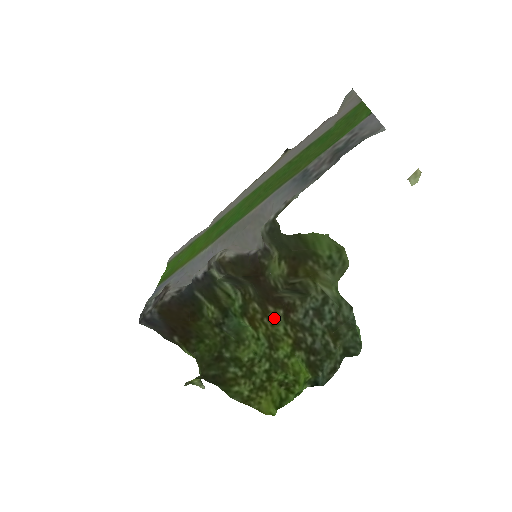
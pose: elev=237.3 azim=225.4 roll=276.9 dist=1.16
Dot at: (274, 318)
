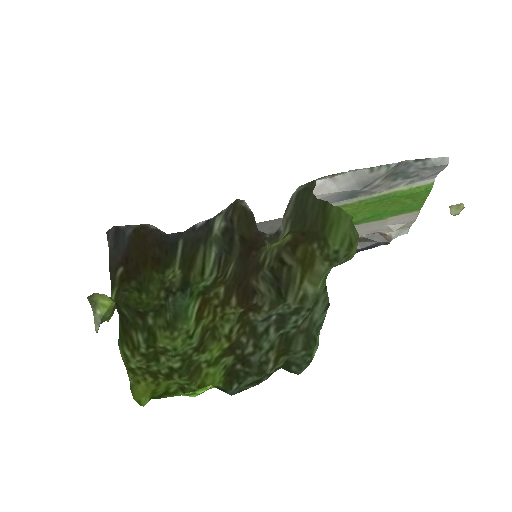
Dot at: (229, 312)
